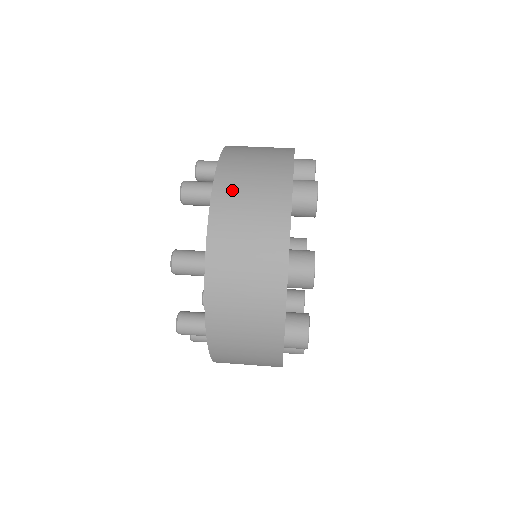
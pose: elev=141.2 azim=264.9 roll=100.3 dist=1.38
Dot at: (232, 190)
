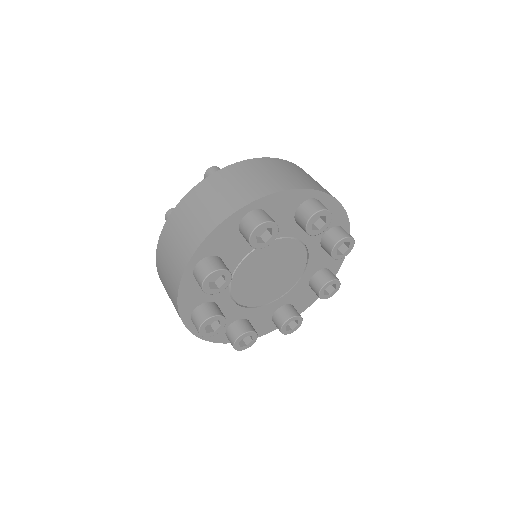
Dot at: (163, 252)
